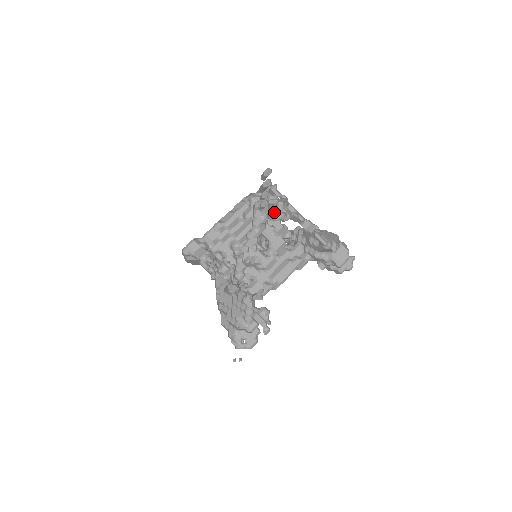
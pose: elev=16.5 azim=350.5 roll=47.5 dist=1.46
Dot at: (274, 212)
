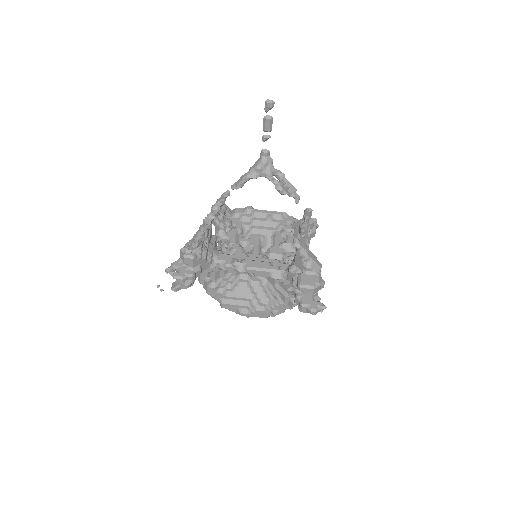
Dot at: (273, 177)
